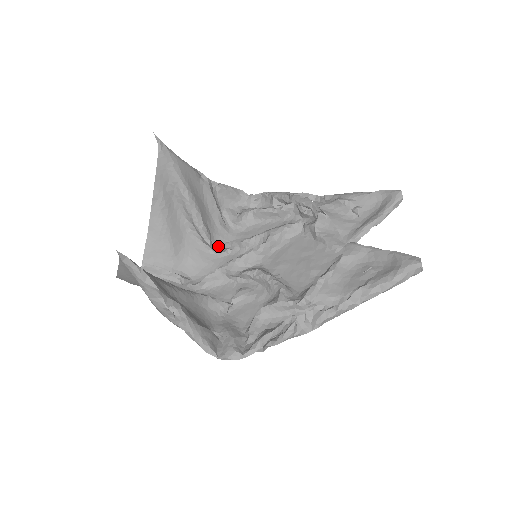
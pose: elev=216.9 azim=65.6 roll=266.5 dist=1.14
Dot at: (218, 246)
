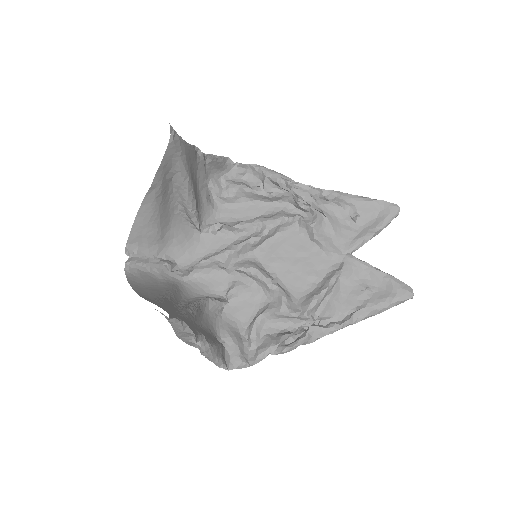
Dot at: (204, 226)
